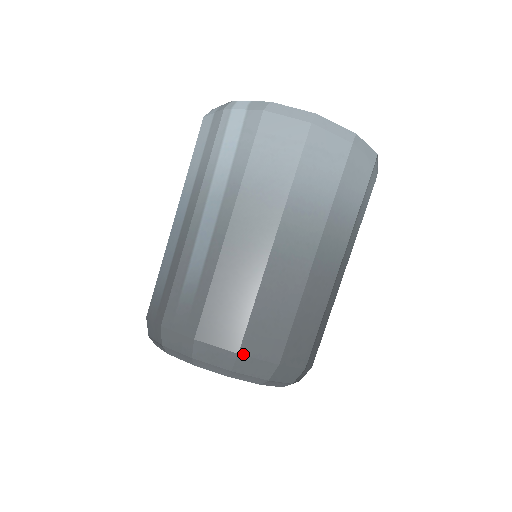
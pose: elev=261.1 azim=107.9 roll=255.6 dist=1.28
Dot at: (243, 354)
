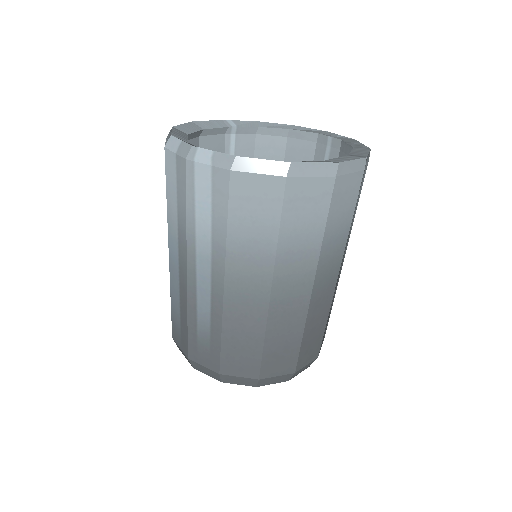
Dot at: (263, 378)
